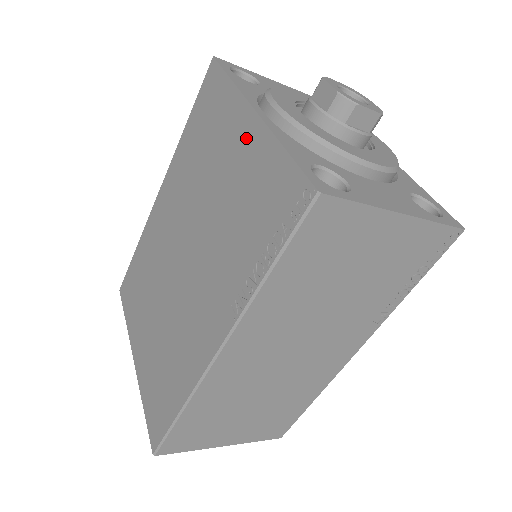
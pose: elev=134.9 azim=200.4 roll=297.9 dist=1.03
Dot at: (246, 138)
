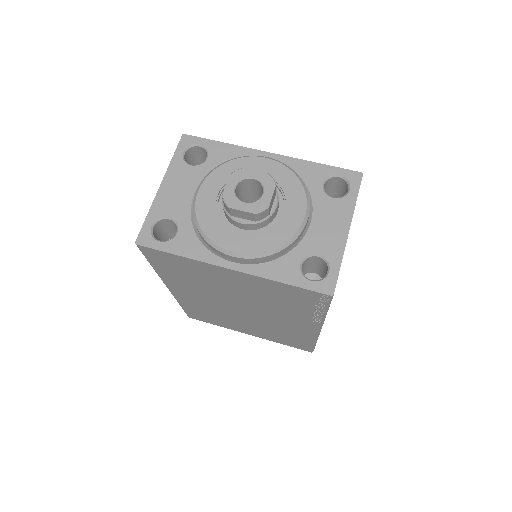
Dot at: (239, 278)
